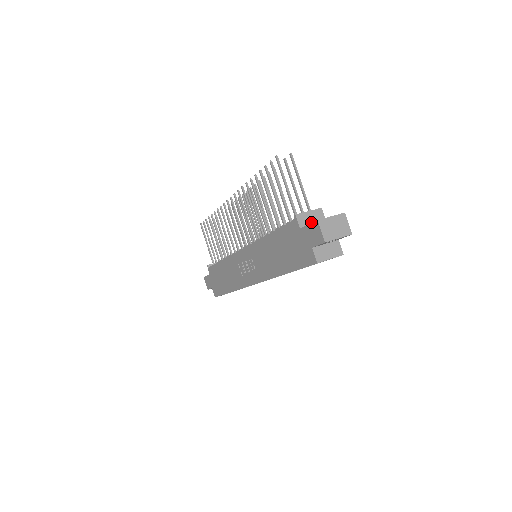
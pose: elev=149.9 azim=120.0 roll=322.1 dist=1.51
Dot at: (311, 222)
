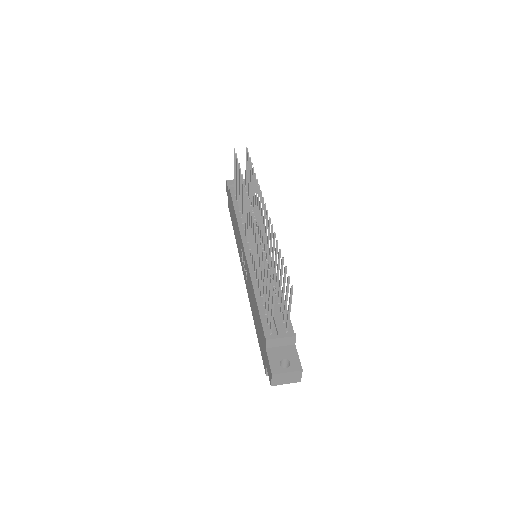
Dot at: (279, 344)
